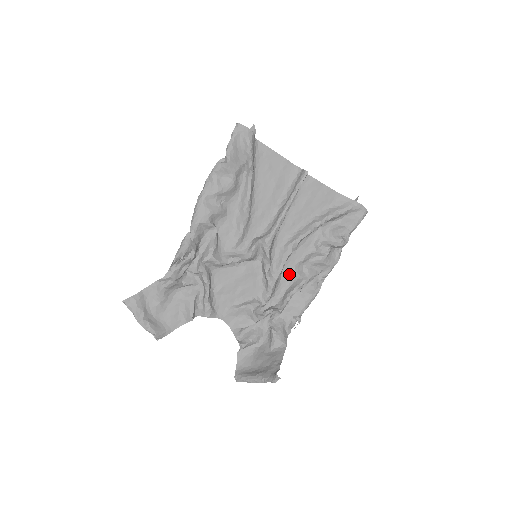
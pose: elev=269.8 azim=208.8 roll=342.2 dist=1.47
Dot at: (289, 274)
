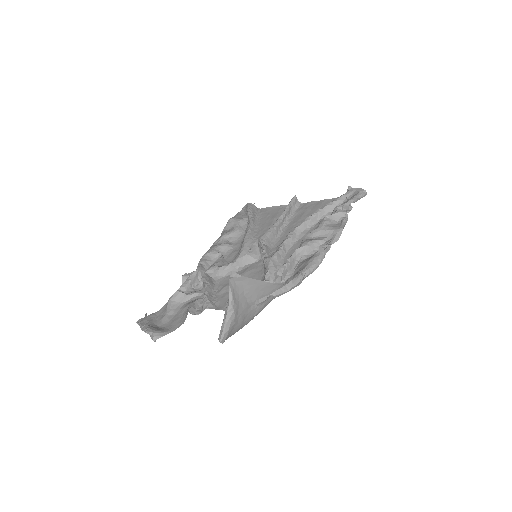
Dot at: occluded
